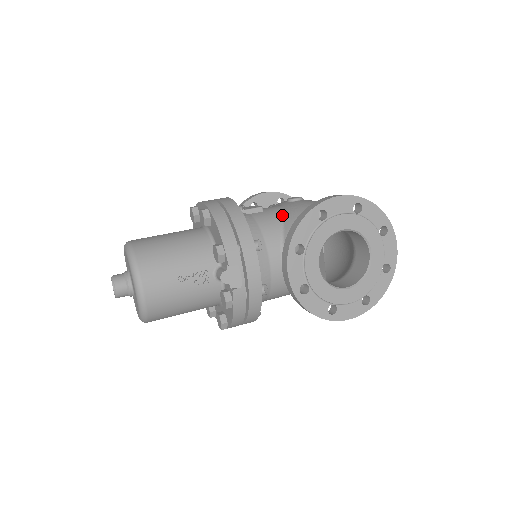
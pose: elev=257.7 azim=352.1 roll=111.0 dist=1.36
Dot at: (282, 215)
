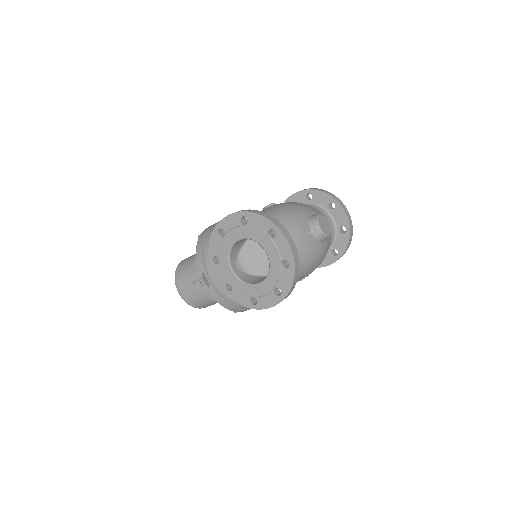
Dot at: occluded
